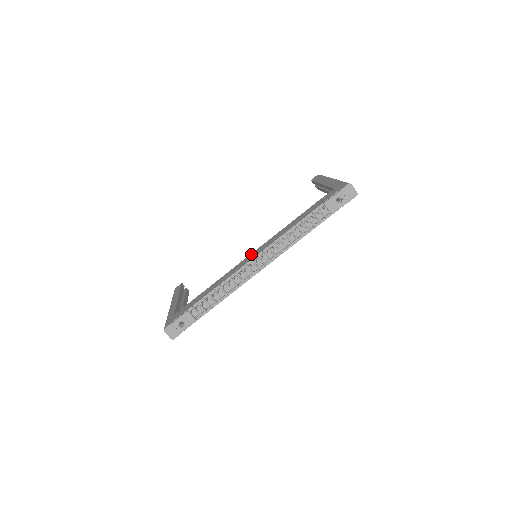
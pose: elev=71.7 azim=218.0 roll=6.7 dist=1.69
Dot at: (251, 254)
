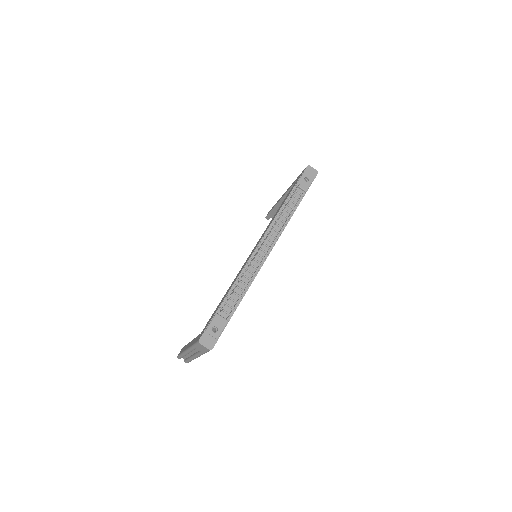
Dot at: (252, 250)
